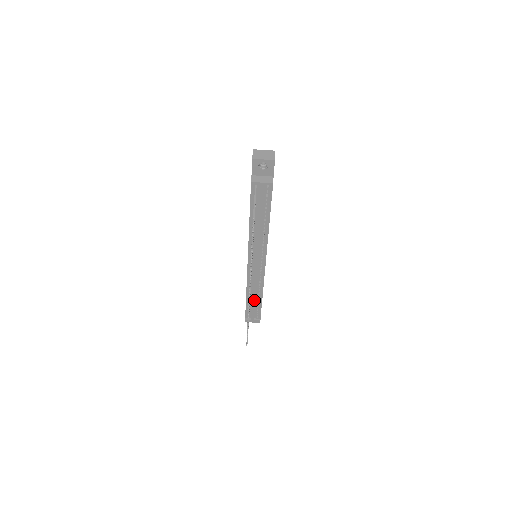
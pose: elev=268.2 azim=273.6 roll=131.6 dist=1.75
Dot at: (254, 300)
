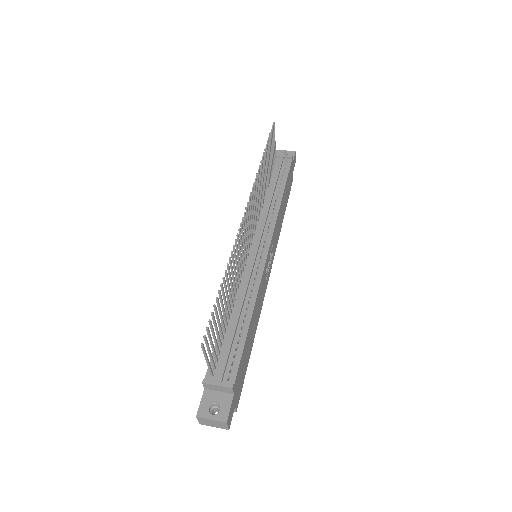
Dot at: (235, 321)
